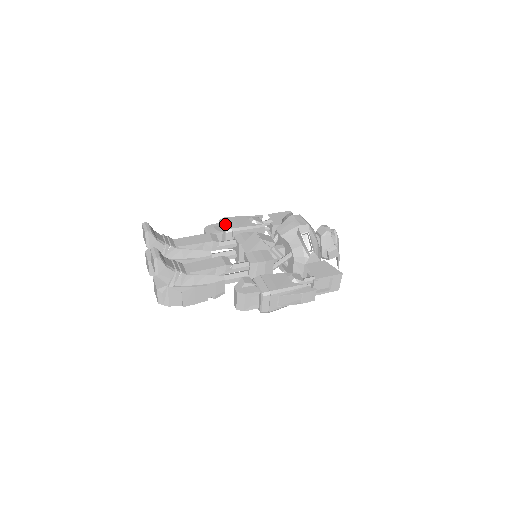
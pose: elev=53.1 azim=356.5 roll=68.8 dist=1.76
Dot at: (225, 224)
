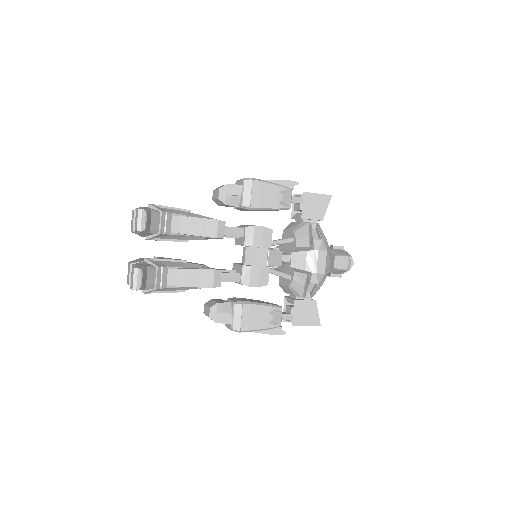
Dot at: (246, 194)
